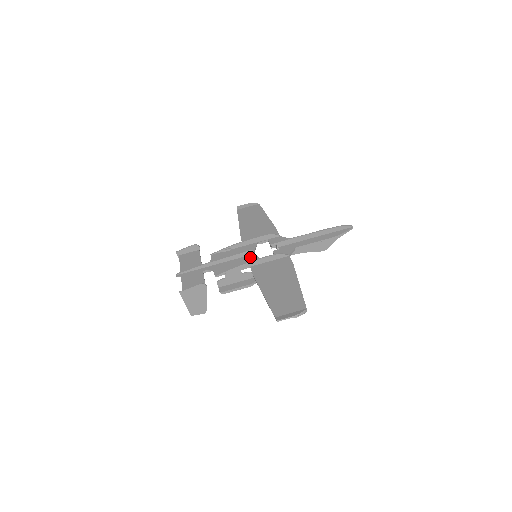
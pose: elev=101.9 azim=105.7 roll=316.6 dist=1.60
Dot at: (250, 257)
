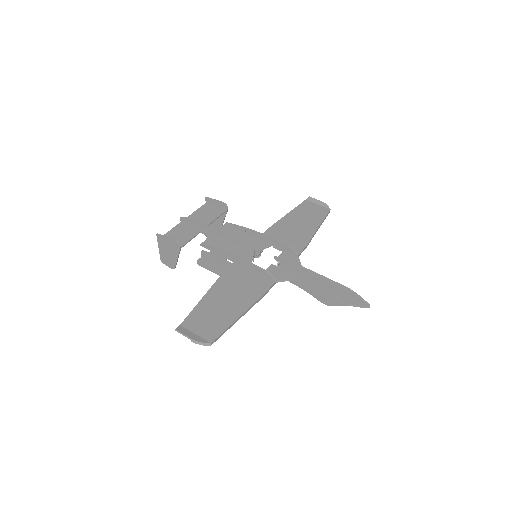
Dot at: (247, 252)
